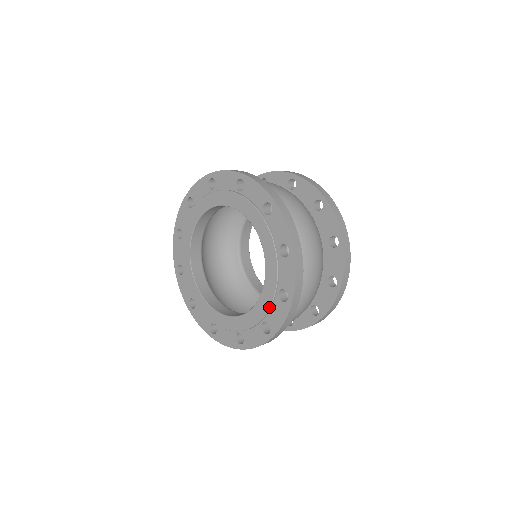
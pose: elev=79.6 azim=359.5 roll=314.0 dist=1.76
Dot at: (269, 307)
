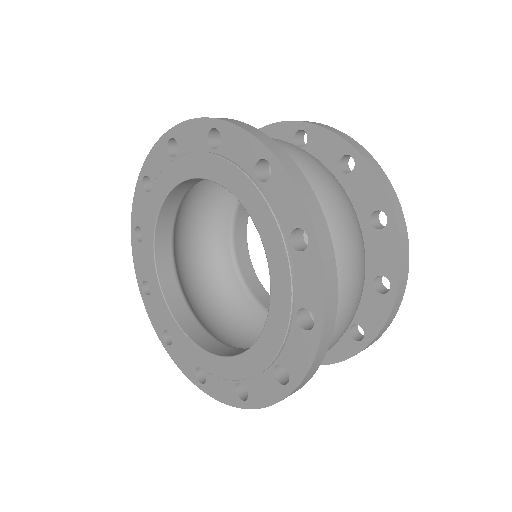
Dot at: (283, 340)
